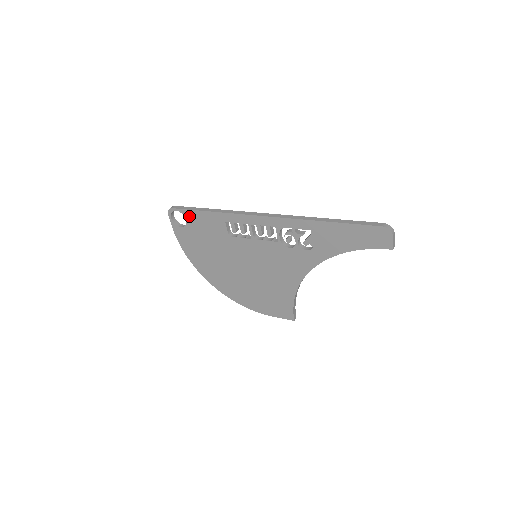
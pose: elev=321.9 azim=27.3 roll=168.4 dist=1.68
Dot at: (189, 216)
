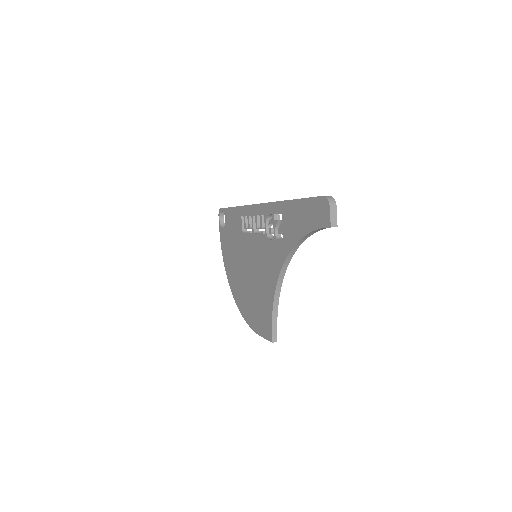
Dot at: (227, 215)
